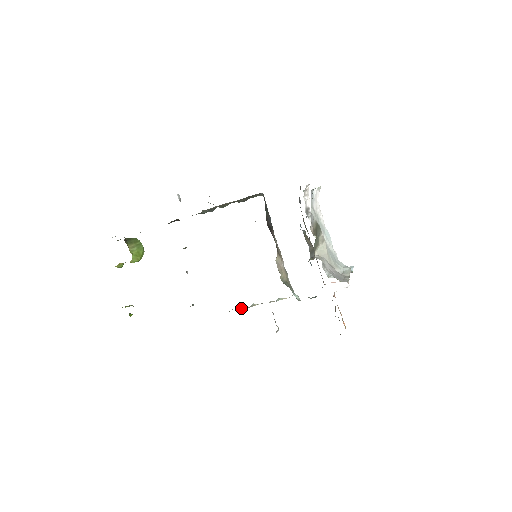
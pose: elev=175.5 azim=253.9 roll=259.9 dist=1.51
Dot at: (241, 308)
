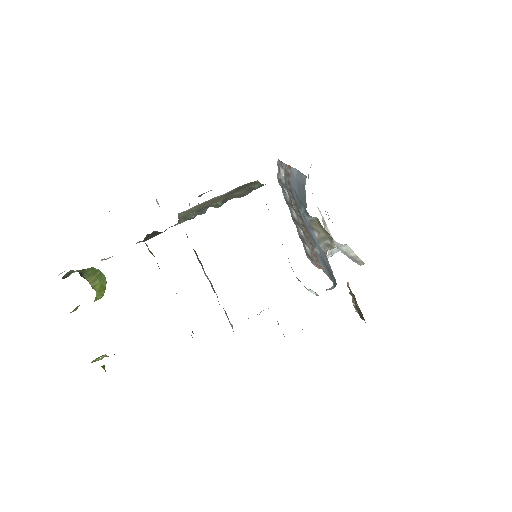
Dot at: occluded
